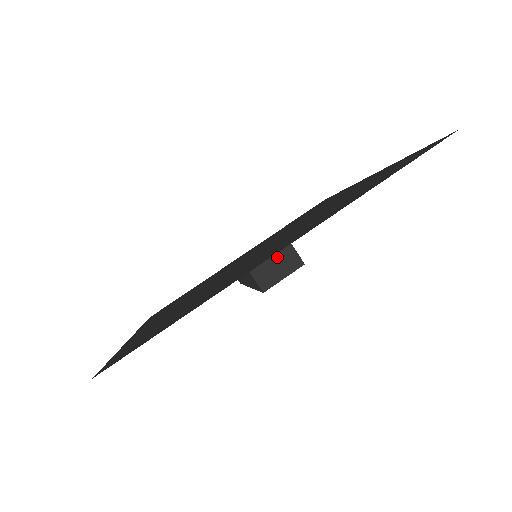
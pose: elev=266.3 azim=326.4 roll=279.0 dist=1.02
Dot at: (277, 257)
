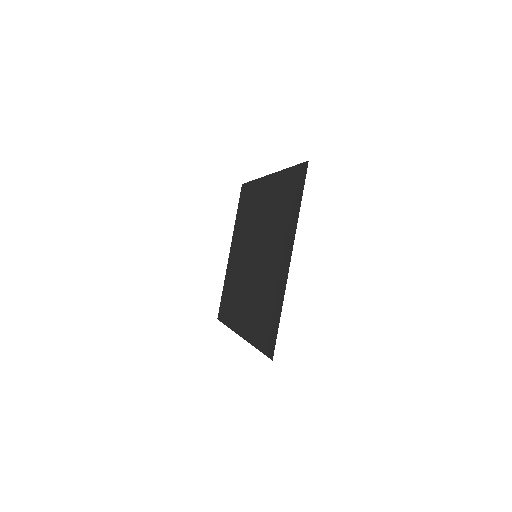
Dot at: occluded
